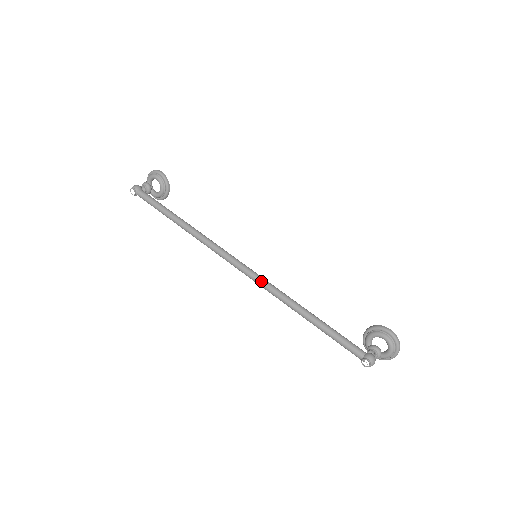
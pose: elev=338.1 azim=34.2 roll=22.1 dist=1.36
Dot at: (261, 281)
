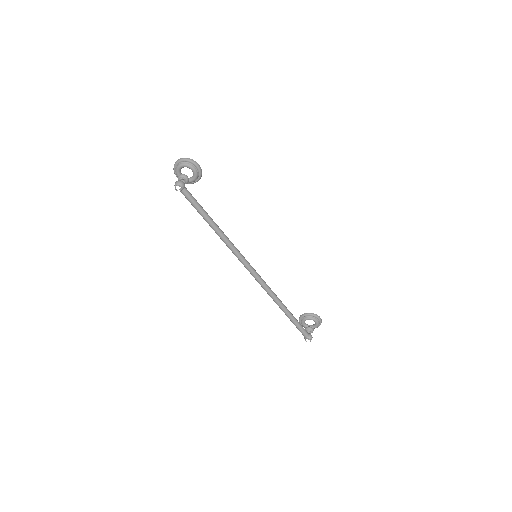
Dot at: (265, 286)
